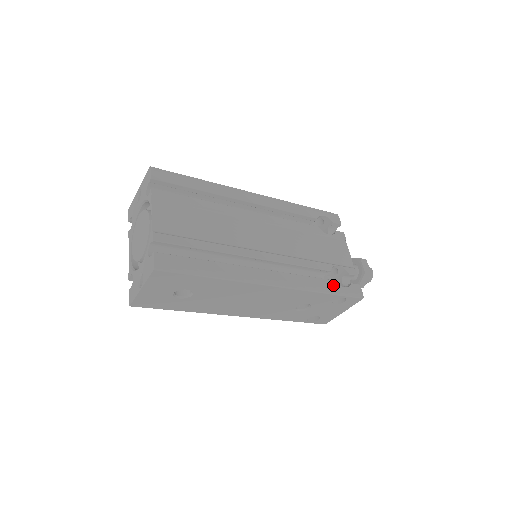
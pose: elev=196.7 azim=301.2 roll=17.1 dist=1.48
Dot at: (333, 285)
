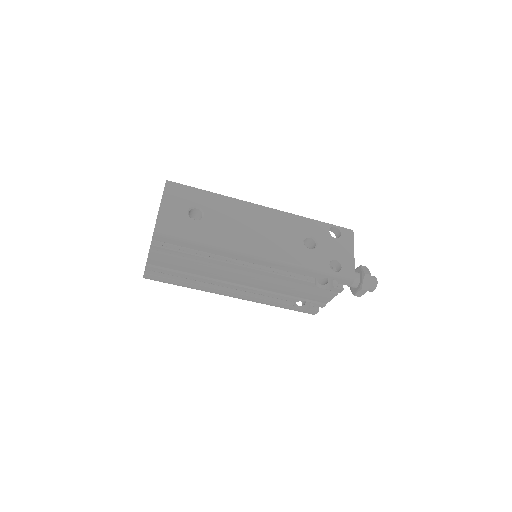
Dot at: occluded
